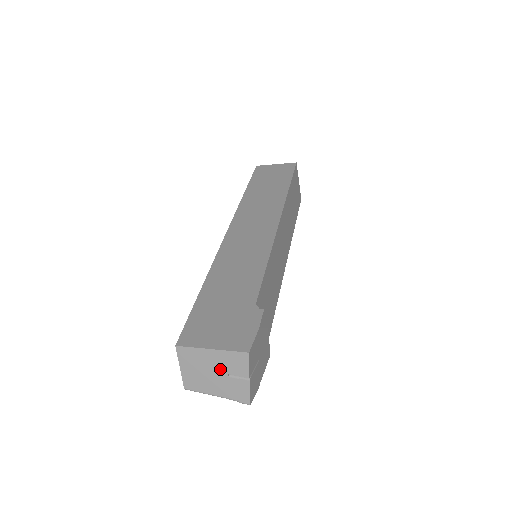
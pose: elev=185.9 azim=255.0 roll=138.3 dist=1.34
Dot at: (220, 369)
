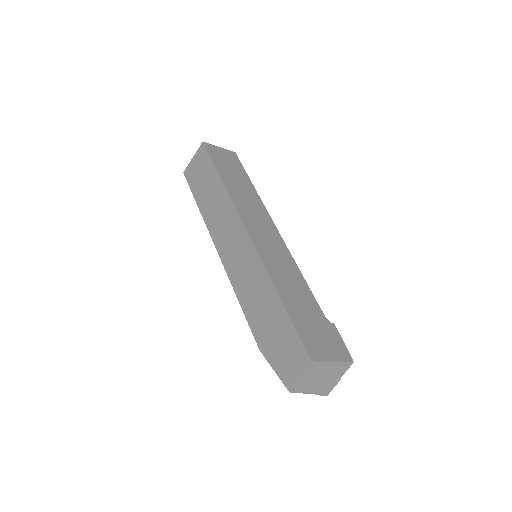
Dot at: (328, 375)
